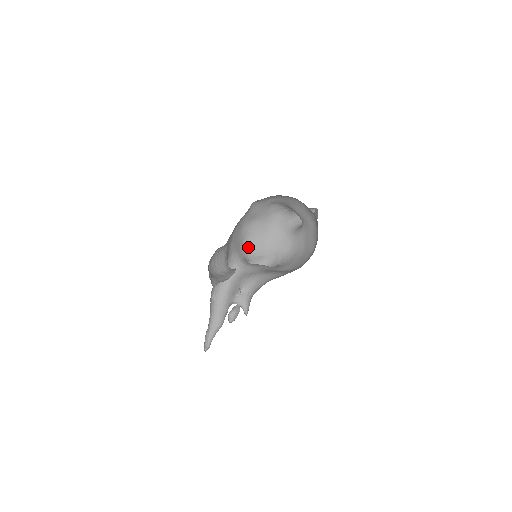
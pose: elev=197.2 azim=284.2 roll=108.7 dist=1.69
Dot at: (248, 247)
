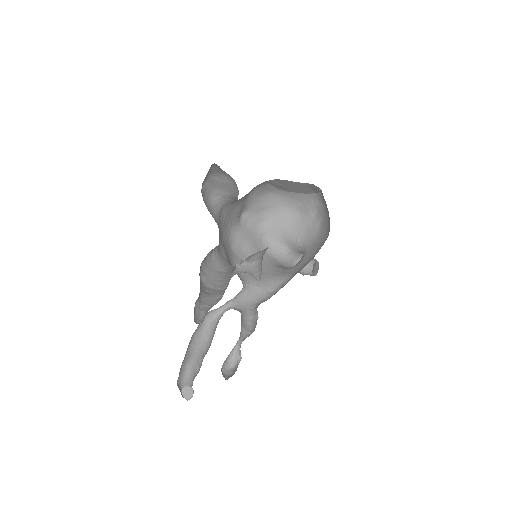
Dot at: (241, 275)
